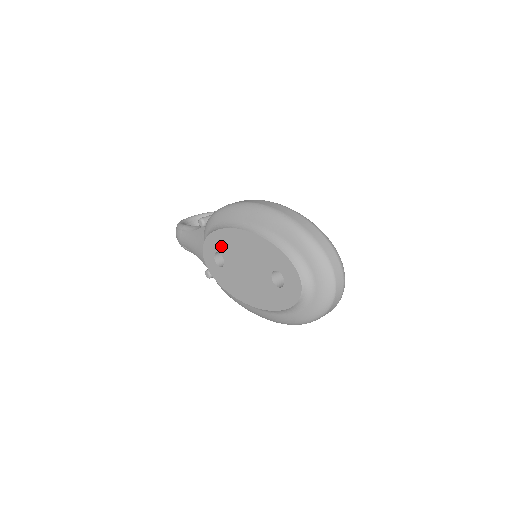
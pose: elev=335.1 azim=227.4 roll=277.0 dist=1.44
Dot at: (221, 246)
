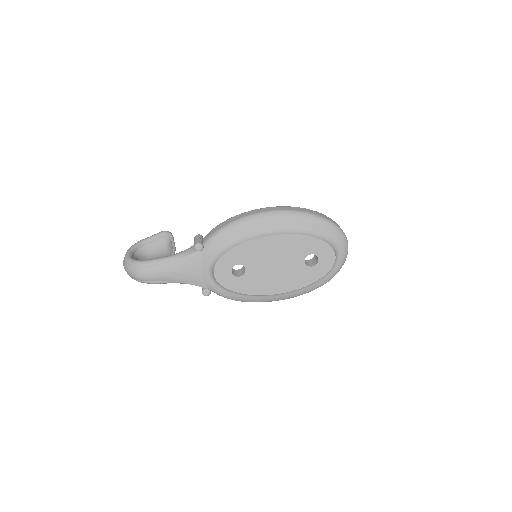
Dot at: (243, 258)
